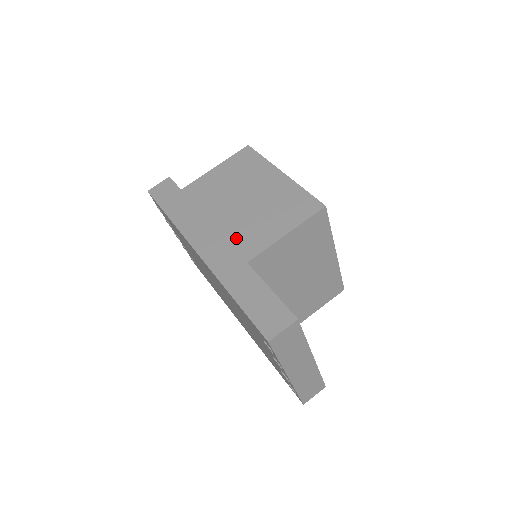
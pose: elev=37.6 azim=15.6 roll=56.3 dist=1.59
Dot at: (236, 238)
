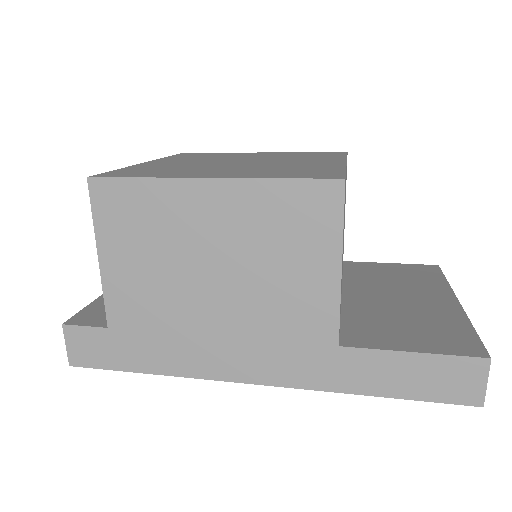
Dot at: (280, 329)
